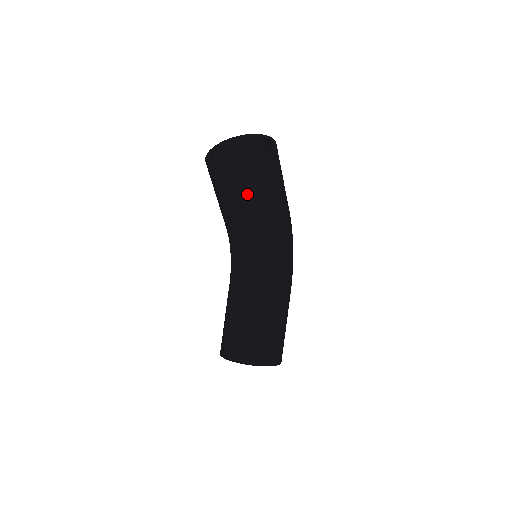
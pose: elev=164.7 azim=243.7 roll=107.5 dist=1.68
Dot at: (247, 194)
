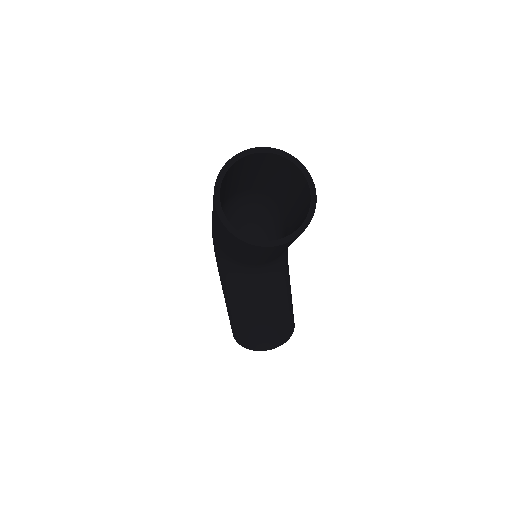
Dot at: occluded
